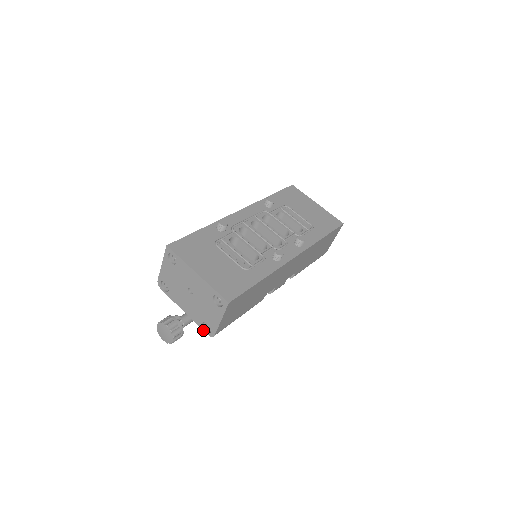
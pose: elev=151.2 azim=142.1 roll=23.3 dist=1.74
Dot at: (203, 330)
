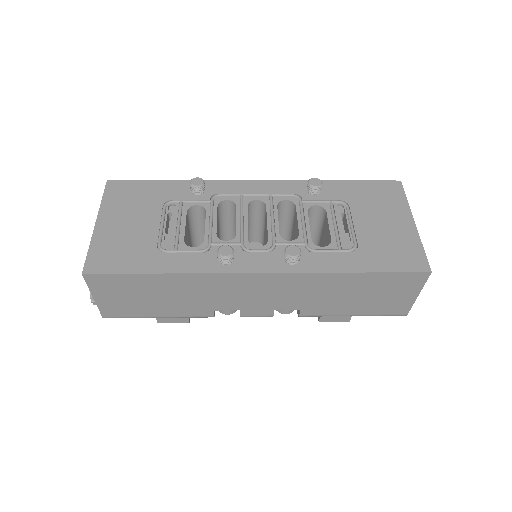
Dot at: occluded
